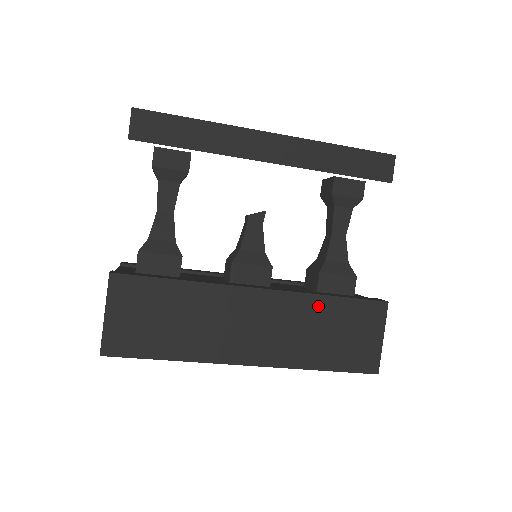
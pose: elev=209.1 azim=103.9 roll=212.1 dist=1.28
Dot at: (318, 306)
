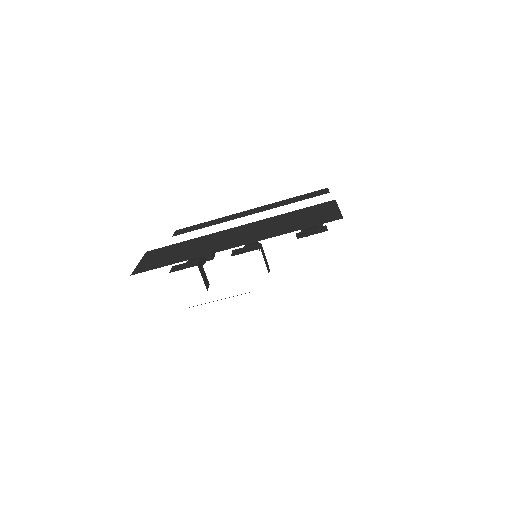
Dot at: (281, 217)
